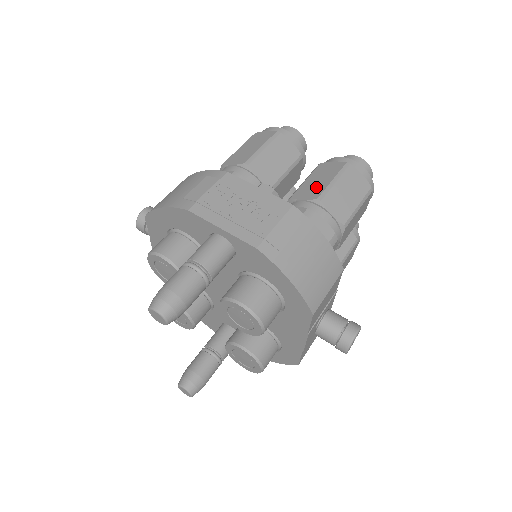
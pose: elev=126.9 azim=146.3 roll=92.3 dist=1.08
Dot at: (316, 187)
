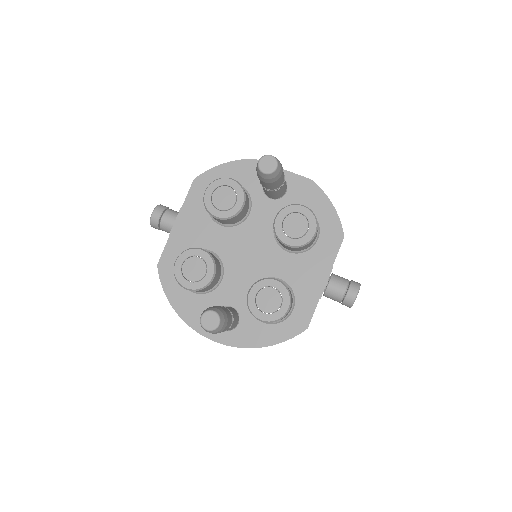
Dot at: occluded
